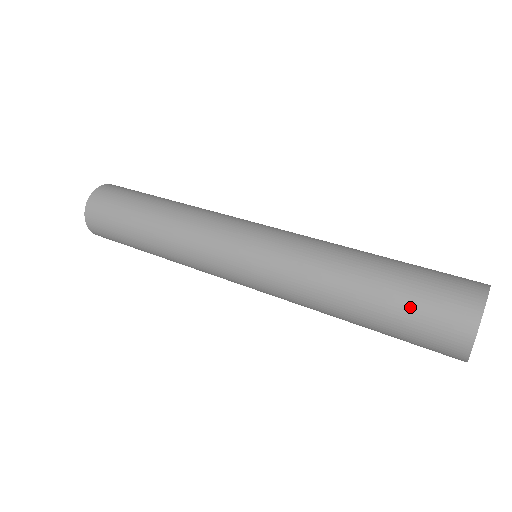
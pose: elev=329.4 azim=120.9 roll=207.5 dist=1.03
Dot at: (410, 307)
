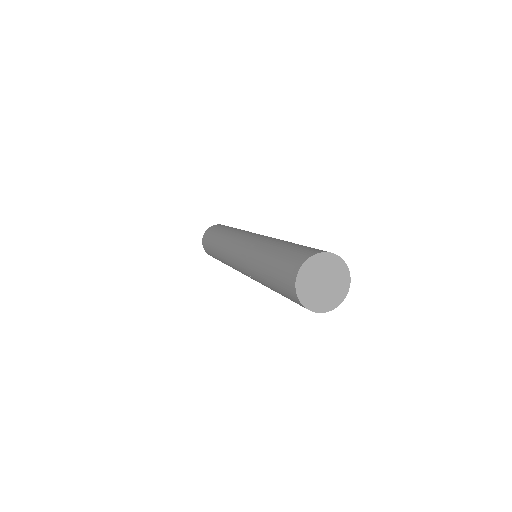
Dot at: (278, 265)
